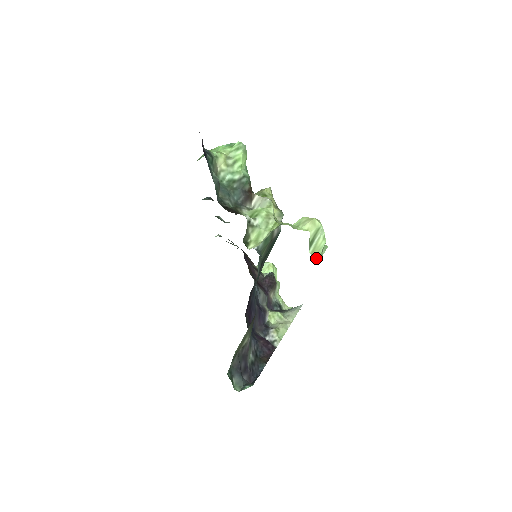
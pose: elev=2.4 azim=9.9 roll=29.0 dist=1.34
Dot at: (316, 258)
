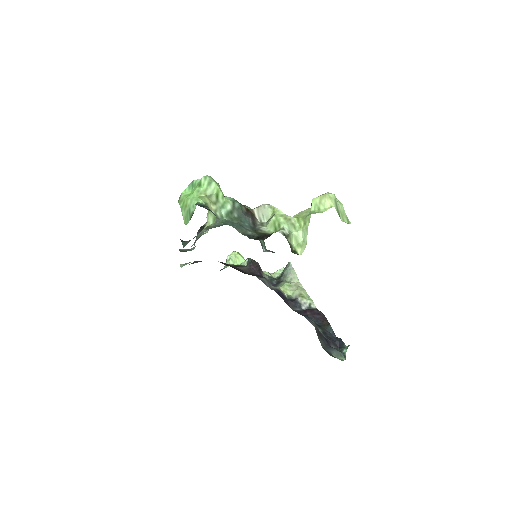
Dot at: (348, 222)
